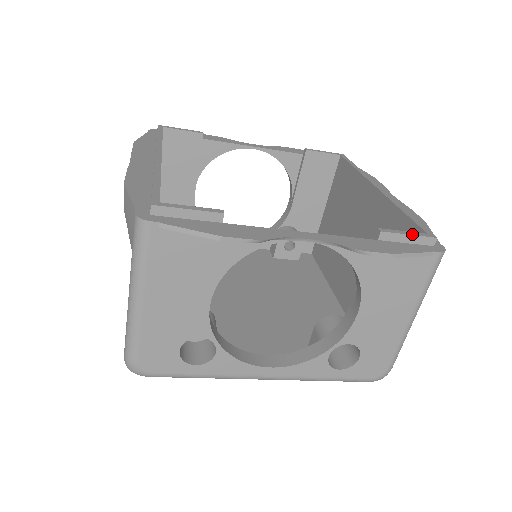
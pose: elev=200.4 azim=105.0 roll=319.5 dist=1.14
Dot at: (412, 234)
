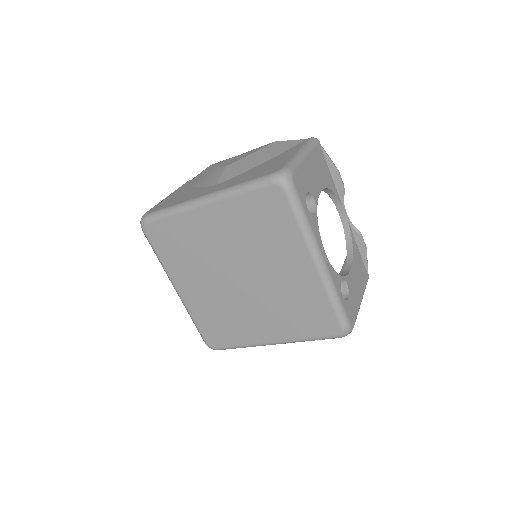
Dot at: occluded
